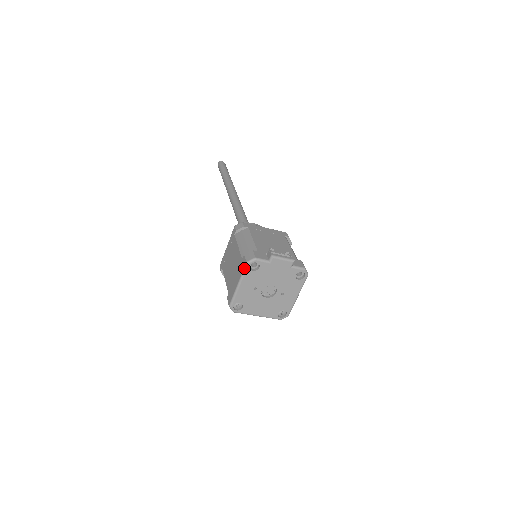
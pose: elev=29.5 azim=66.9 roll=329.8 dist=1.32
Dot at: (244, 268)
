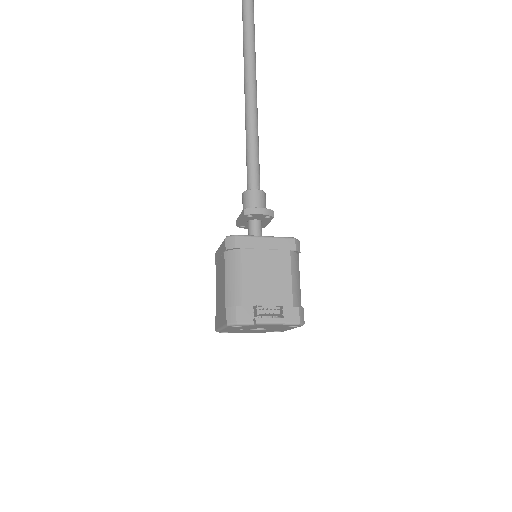
Dot at: (225, 325)
